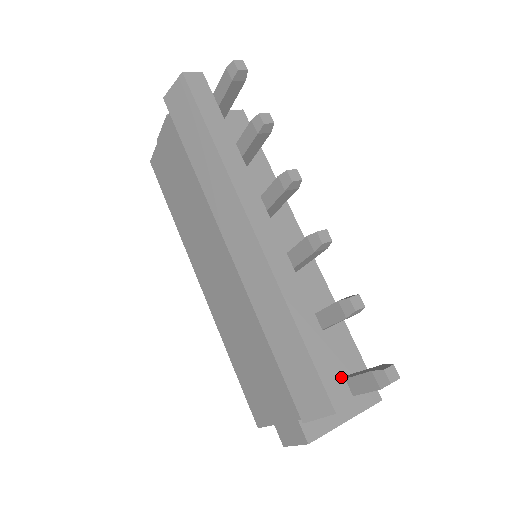
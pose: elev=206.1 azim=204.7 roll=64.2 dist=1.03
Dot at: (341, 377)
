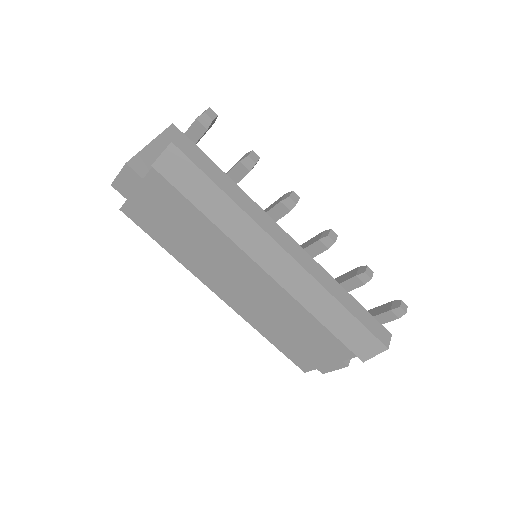
Dot at: (379, 325)
